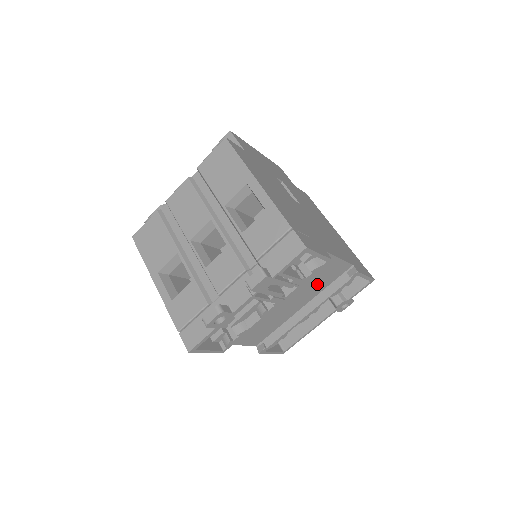
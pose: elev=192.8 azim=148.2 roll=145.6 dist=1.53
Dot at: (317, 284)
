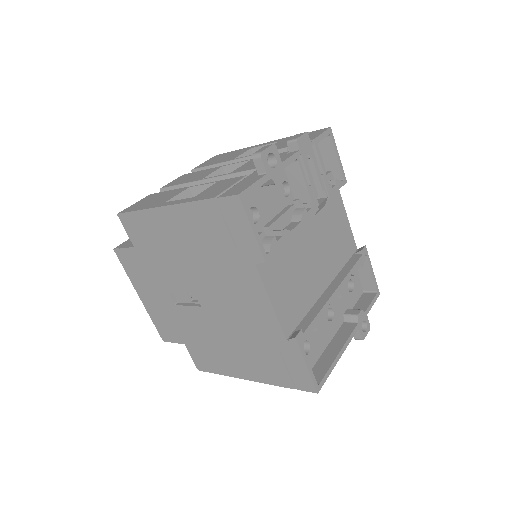
Dot at: (335, 248)
